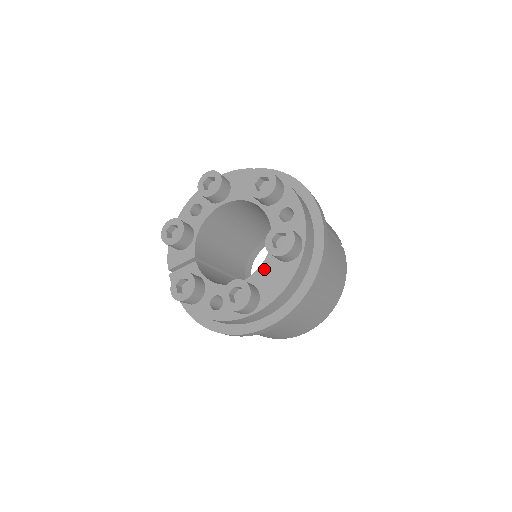
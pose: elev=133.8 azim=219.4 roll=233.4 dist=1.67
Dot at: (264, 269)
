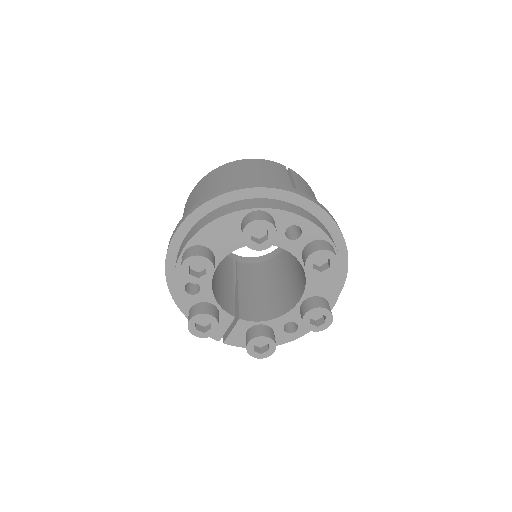
Dot at: (311, 282)
